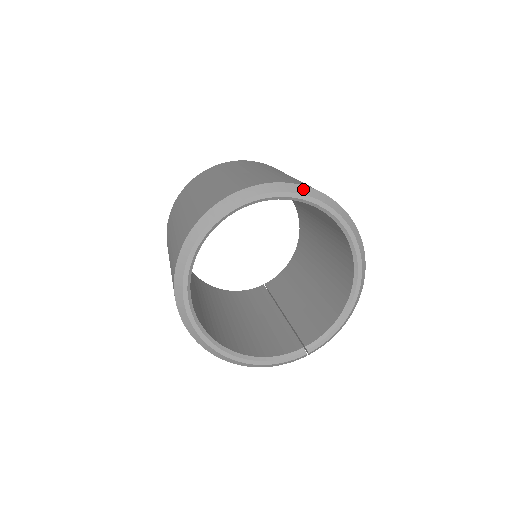
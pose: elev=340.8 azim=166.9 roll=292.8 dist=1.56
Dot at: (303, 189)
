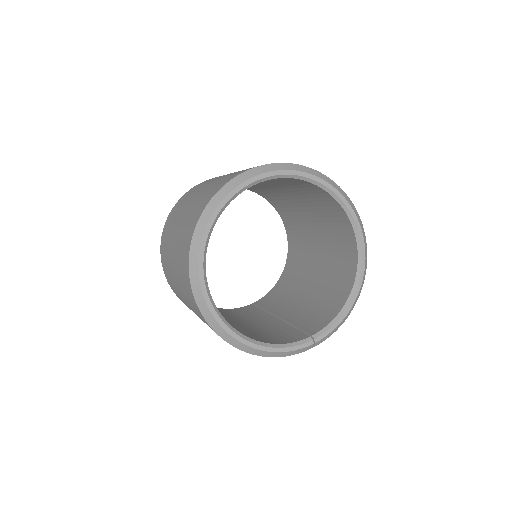
Dot at: (315, 172)
